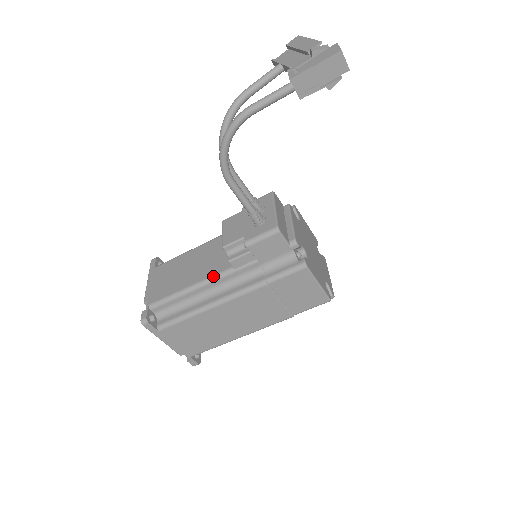
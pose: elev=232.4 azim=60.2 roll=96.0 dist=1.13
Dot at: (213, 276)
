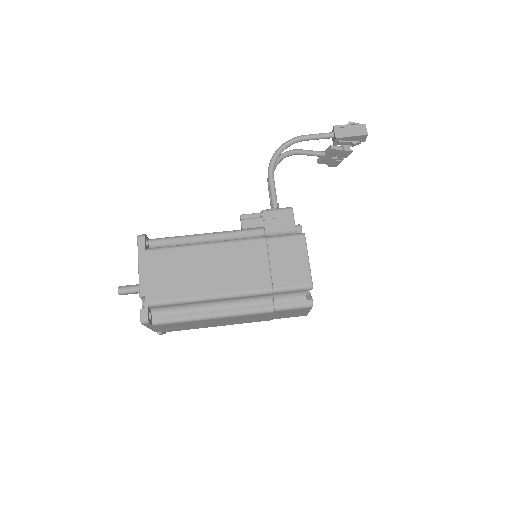
Dot at: occluded
